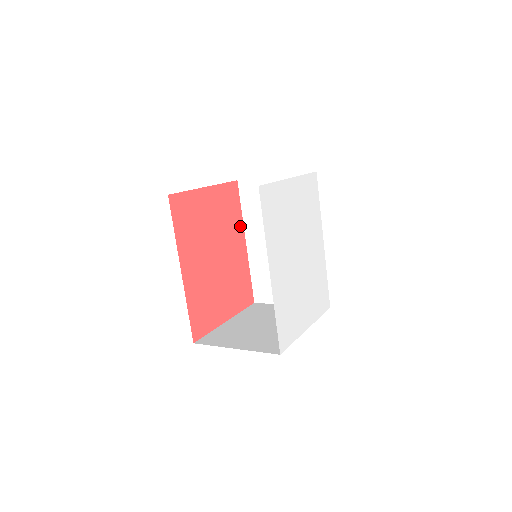
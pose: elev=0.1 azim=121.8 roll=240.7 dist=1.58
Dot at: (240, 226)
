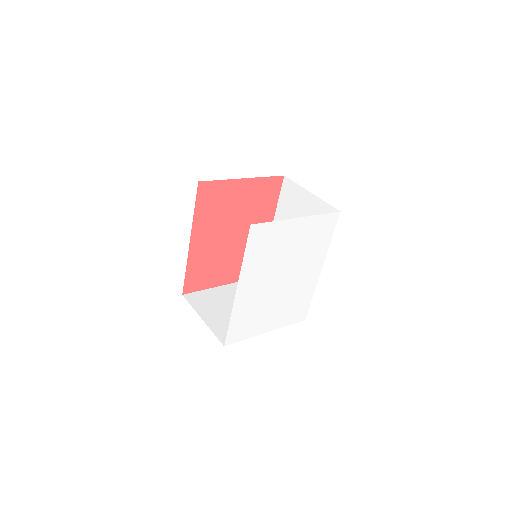
Dot at: (270, 214)
